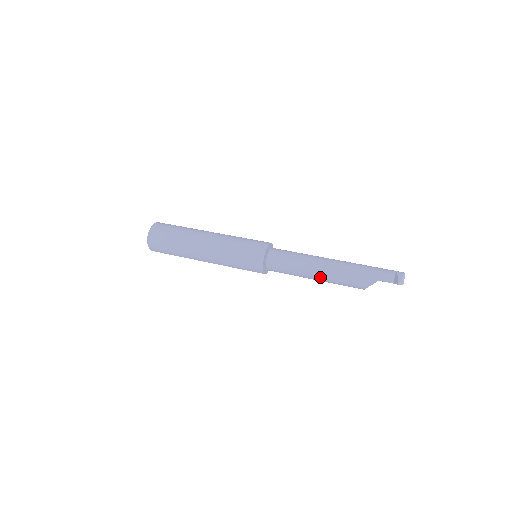
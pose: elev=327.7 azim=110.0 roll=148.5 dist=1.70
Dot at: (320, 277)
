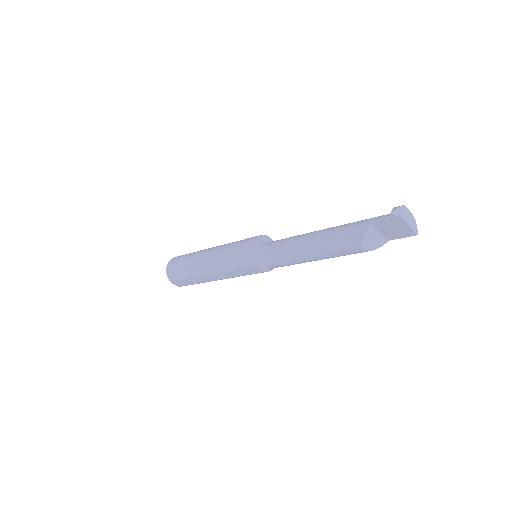
Dot at: (311, 248)
